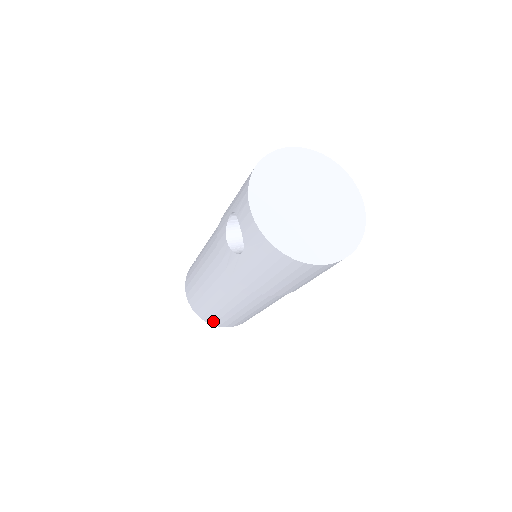
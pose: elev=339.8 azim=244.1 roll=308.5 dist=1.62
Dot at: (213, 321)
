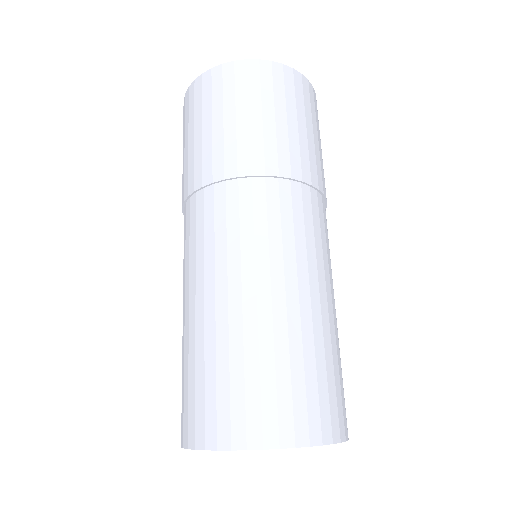
Dot at: (193, 420)
